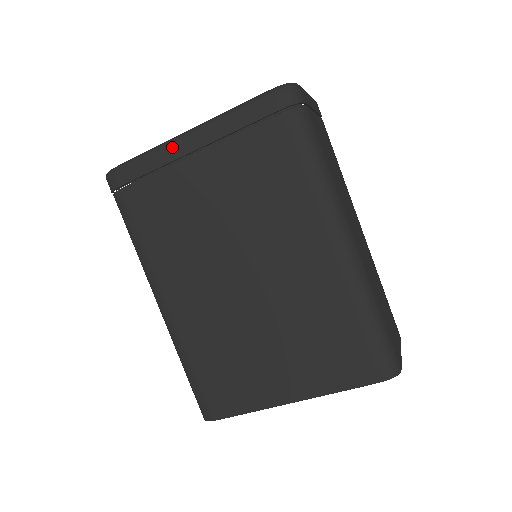
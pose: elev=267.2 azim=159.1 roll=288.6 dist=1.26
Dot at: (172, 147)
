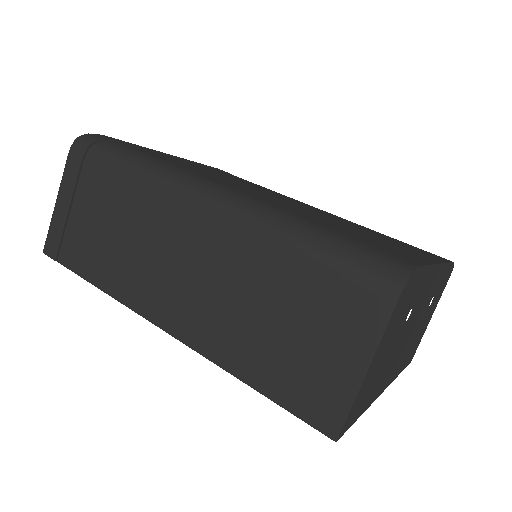
Dot at: (158, 151)
